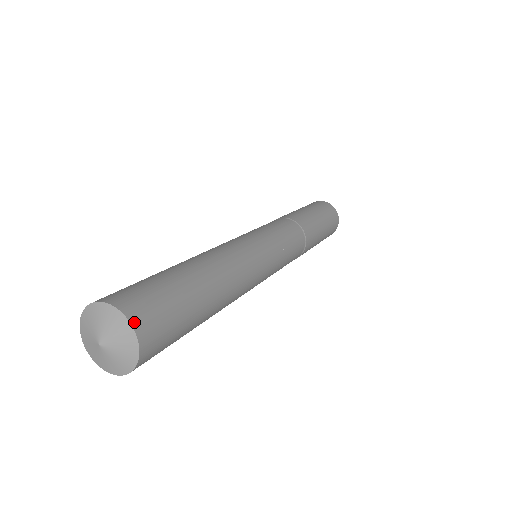
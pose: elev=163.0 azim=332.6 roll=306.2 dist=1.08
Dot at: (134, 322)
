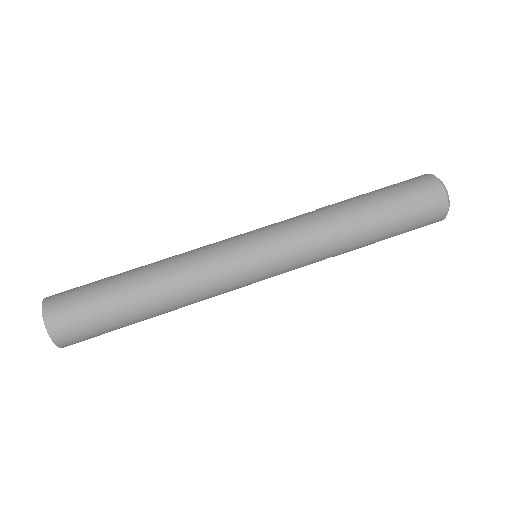
Dot at: (58, 344)
